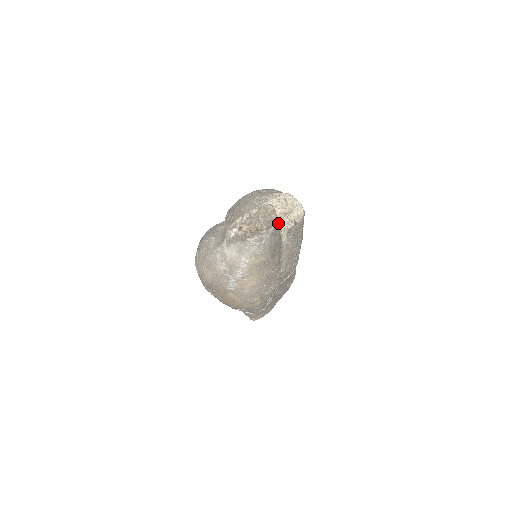
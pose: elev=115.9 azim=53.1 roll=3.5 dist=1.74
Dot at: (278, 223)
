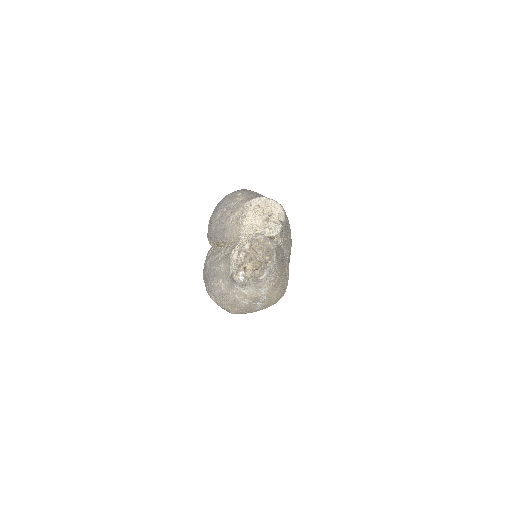
Dot at: (268, 233)
